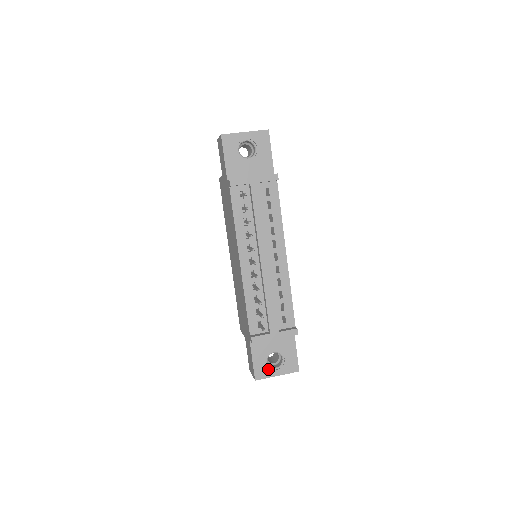
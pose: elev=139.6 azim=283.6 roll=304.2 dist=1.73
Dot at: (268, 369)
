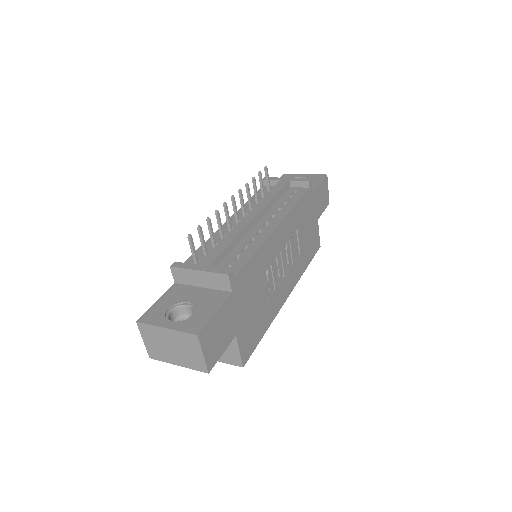
Dot at: (163, 317)
